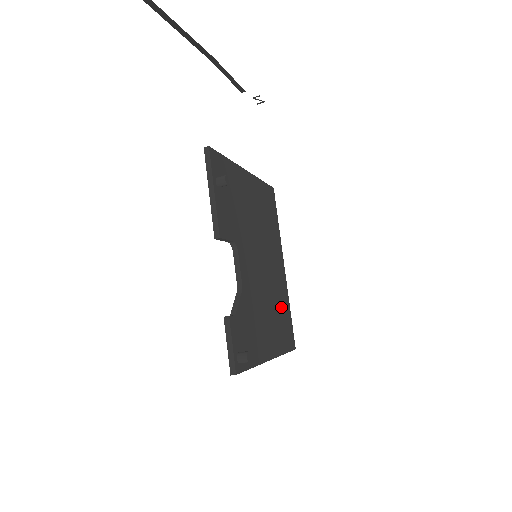
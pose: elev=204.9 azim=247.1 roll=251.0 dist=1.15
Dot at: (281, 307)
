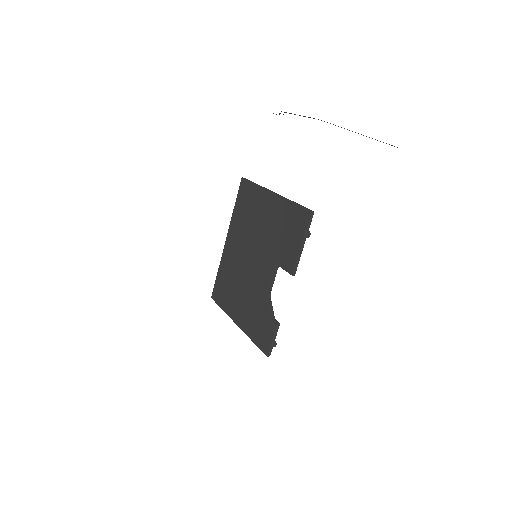
Dot at: occluded
